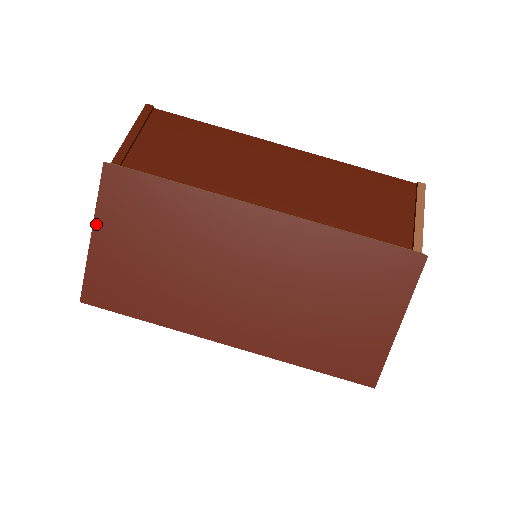
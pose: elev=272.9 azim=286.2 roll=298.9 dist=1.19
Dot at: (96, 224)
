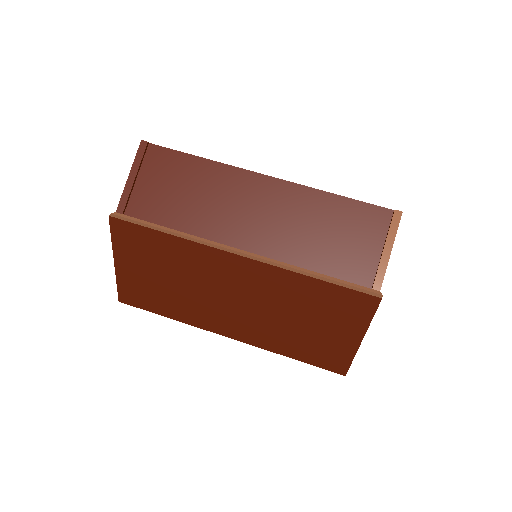
Dot at: (115, 256)
